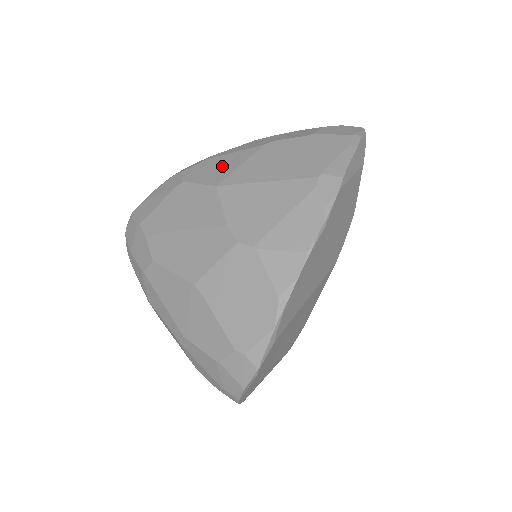
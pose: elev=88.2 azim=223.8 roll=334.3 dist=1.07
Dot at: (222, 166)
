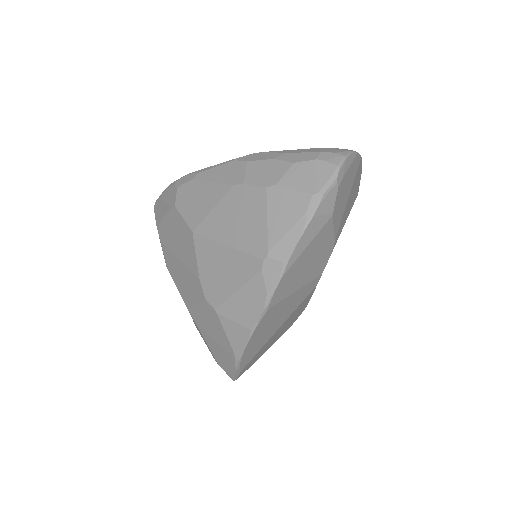
Dot at: (200, 201)
